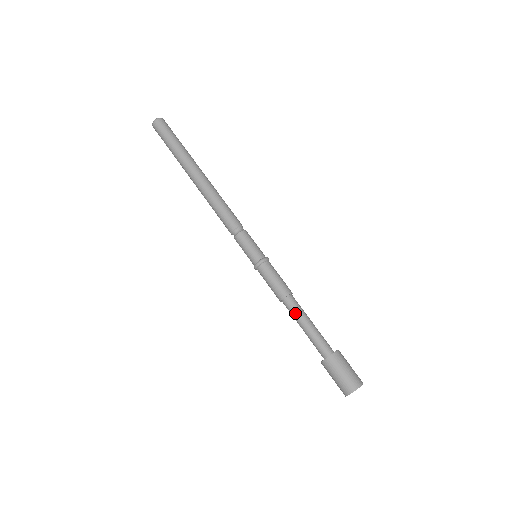
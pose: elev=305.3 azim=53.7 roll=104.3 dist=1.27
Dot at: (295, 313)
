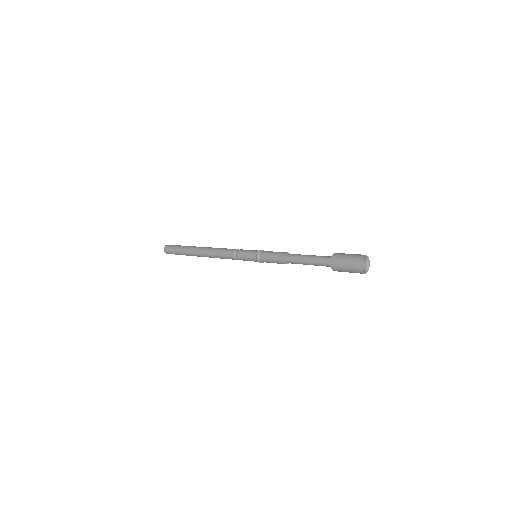
Dot at: (296, 258)
